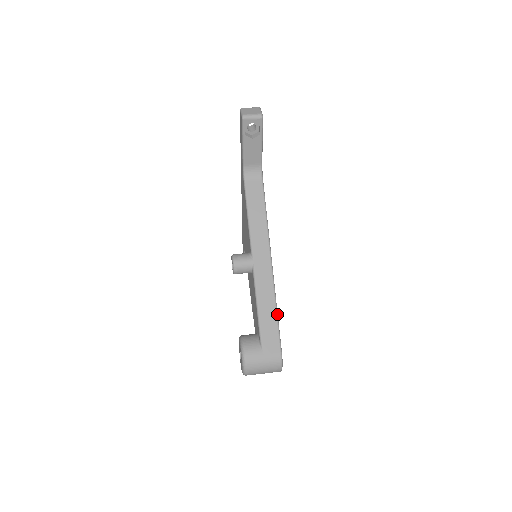
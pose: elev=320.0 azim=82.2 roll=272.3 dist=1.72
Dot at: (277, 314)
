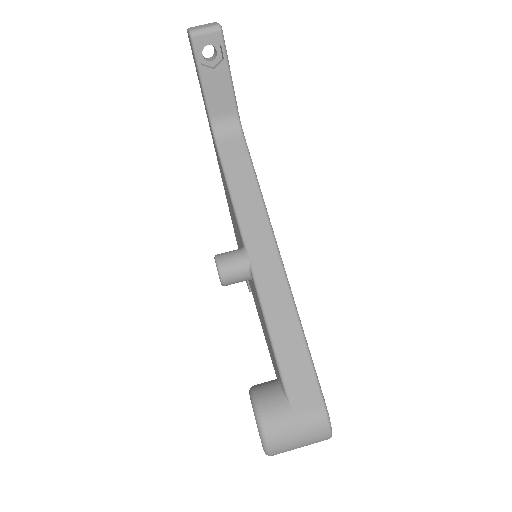
Dot at: (304, 337)
